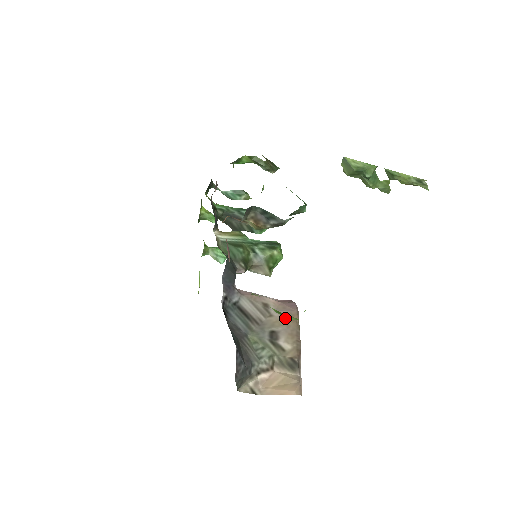
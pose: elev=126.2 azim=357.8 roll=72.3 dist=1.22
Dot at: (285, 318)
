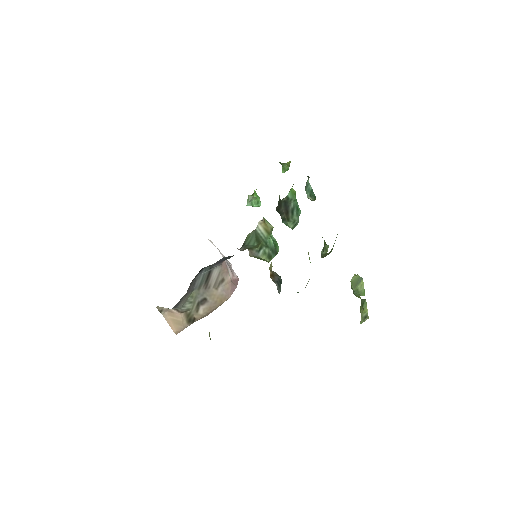
Dot at: (220, 297)
